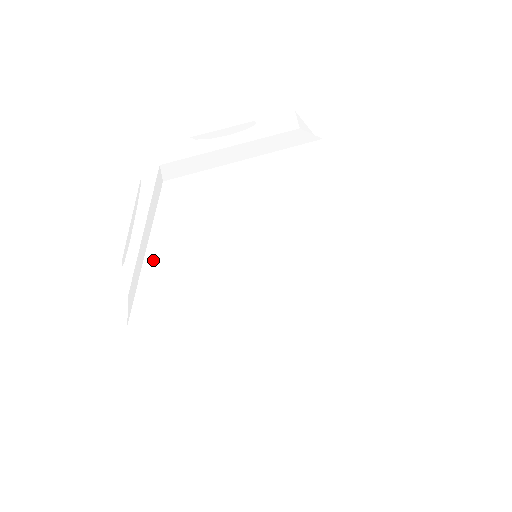
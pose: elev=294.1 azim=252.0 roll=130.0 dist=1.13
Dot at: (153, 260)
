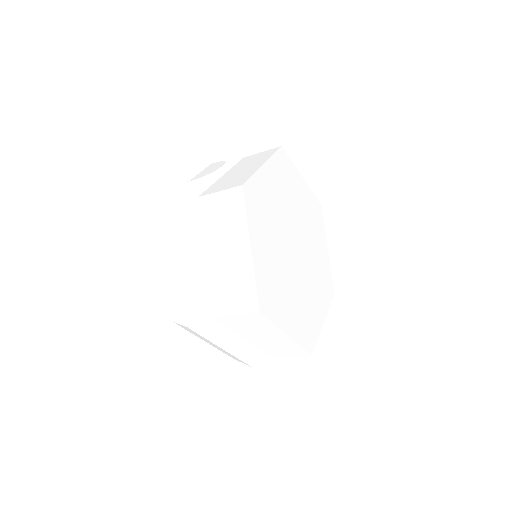
Dot at: (254, 249)
